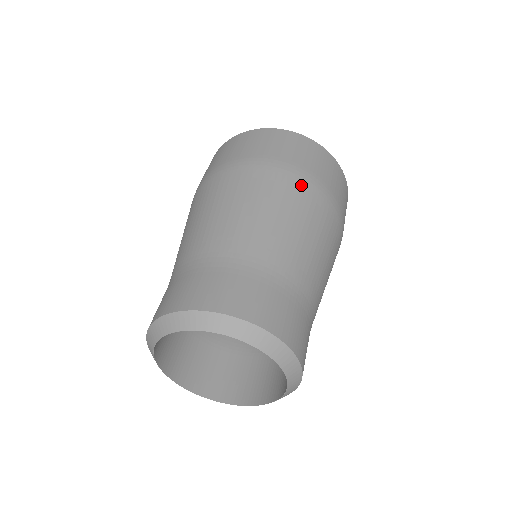
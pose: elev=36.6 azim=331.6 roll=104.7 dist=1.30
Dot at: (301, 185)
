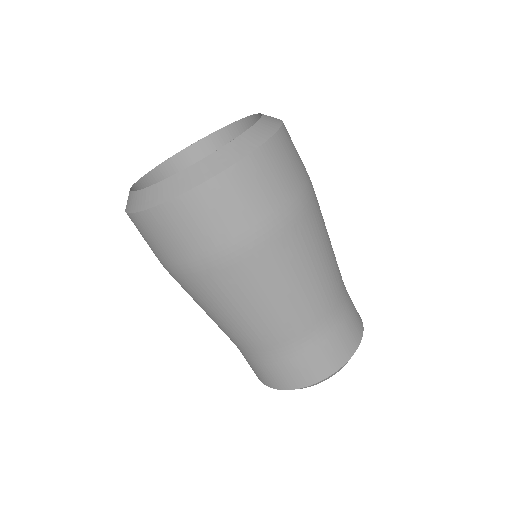
Dot at: (296, 230)
